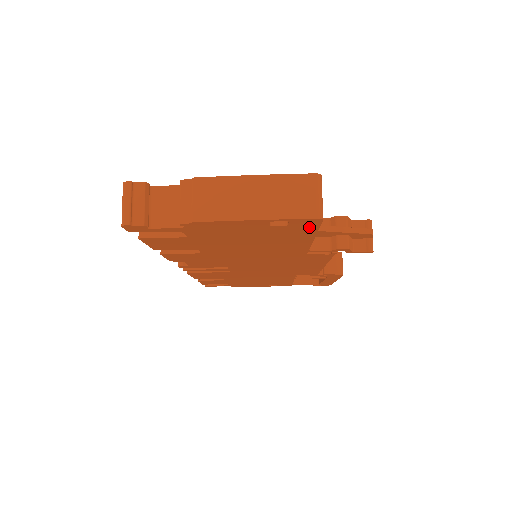
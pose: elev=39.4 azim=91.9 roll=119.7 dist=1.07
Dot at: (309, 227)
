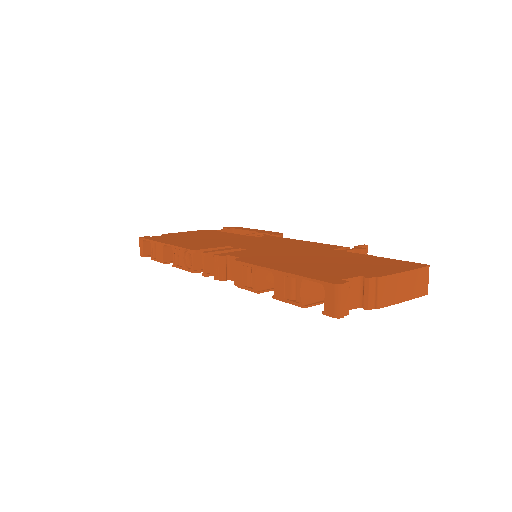
Dot at: occluded
